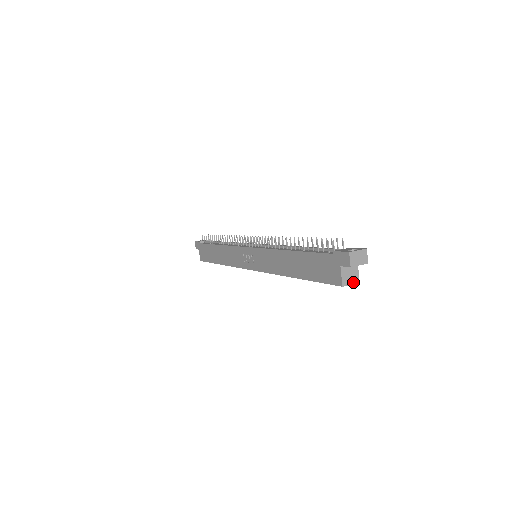
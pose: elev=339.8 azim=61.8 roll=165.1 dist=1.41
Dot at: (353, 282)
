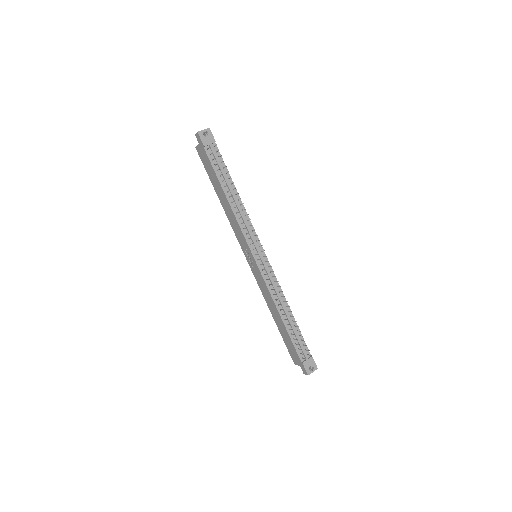
Dot at: occluded
